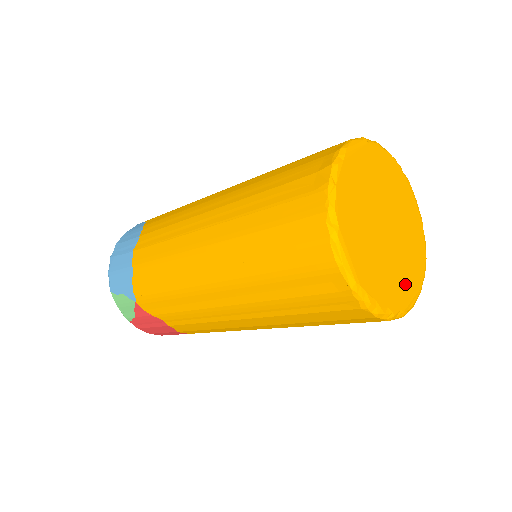
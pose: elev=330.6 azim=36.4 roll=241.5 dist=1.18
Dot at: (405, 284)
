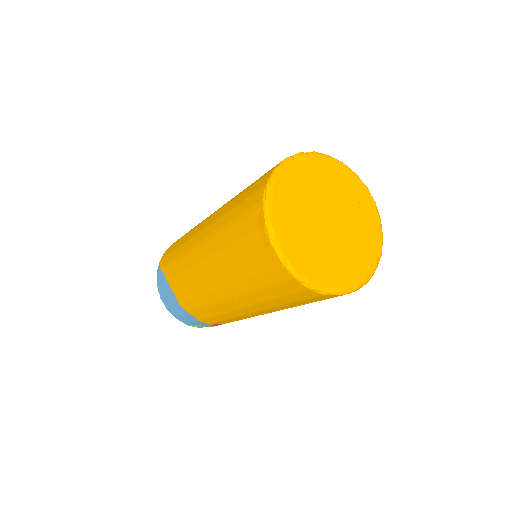
Dot at: (368, 235)
